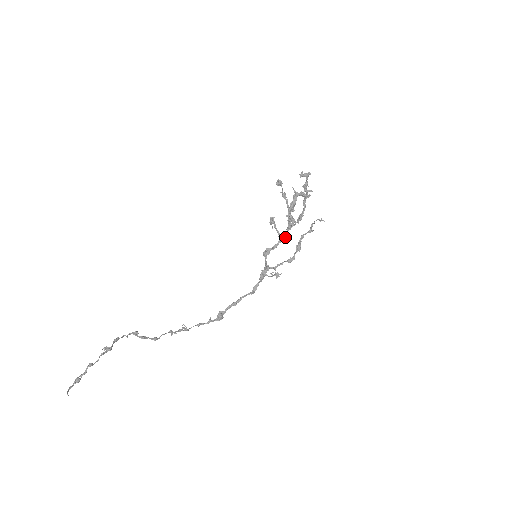
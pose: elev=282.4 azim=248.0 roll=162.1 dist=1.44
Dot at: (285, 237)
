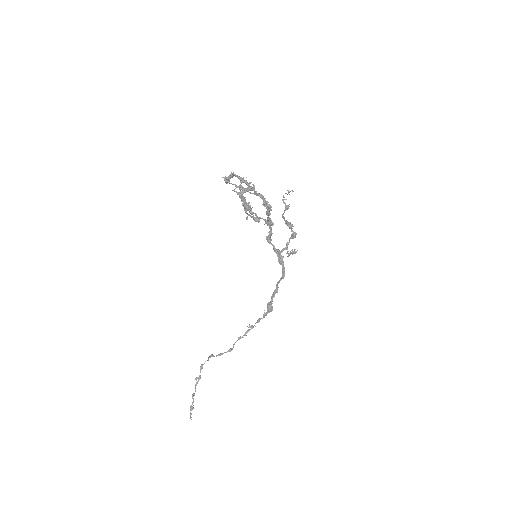
Dot at: (271, 222)
